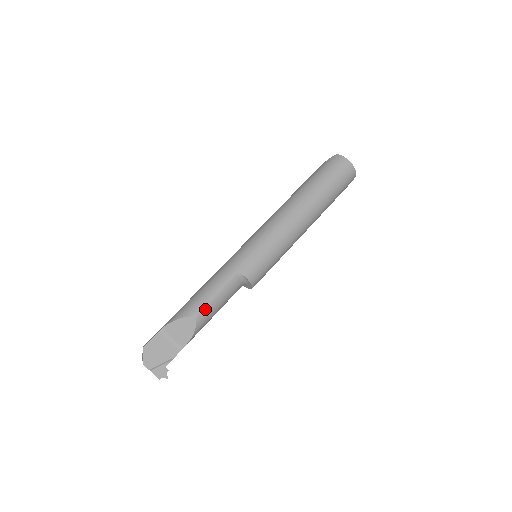
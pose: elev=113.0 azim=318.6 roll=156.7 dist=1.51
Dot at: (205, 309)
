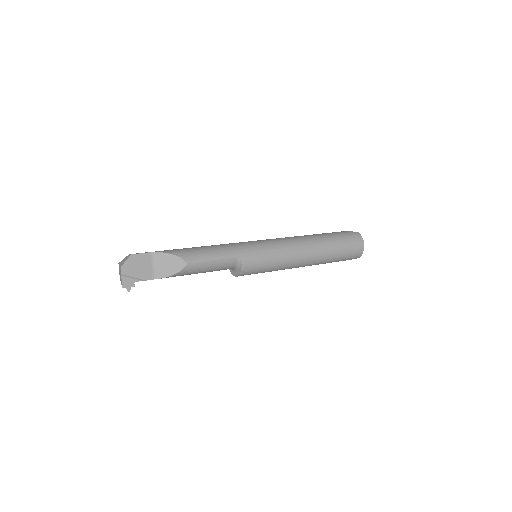
Dot at: (198, 263)
